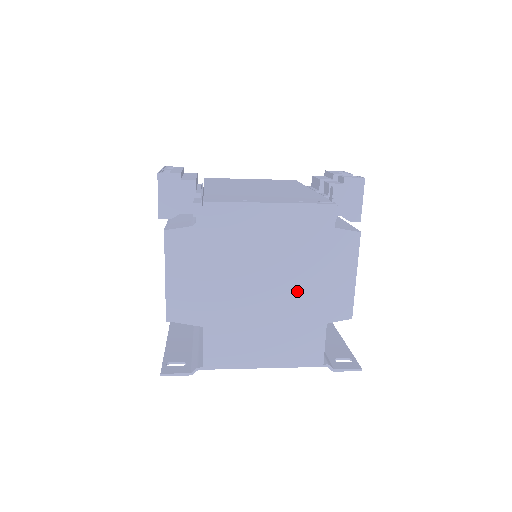
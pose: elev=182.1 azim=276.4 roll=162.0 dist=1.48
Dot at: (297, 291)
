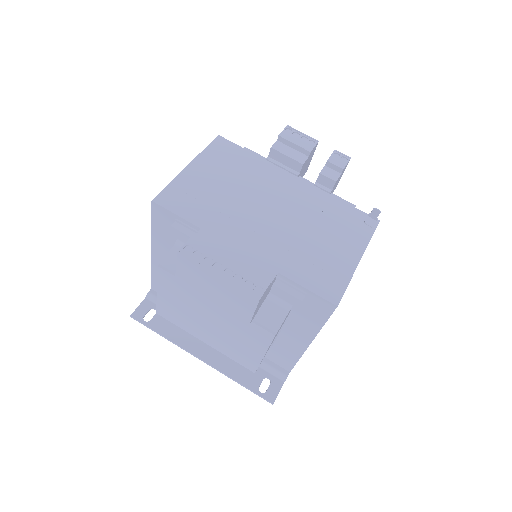
Dot at: occluded
